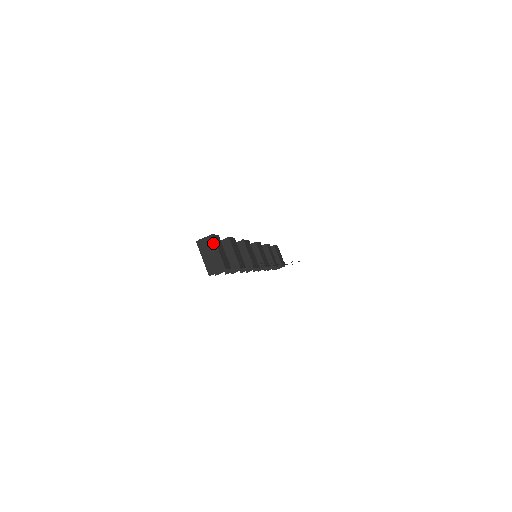
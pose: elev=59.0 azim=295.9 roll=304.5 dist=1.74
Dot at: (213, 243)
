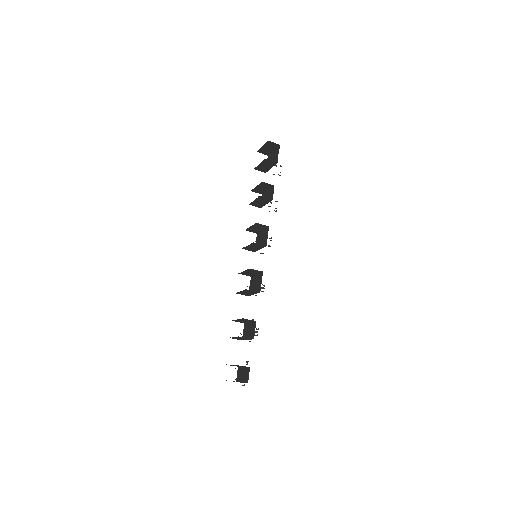
Dot at: occluded
